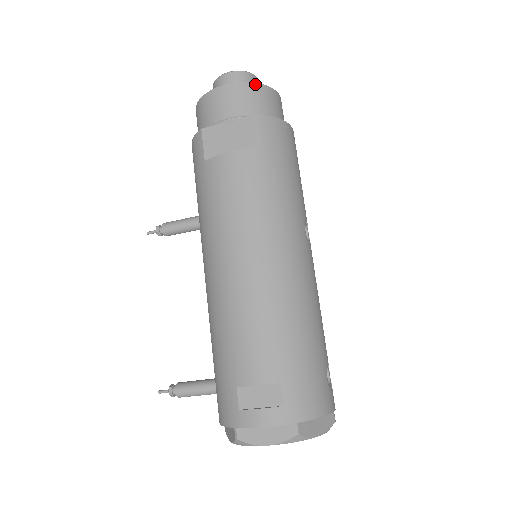
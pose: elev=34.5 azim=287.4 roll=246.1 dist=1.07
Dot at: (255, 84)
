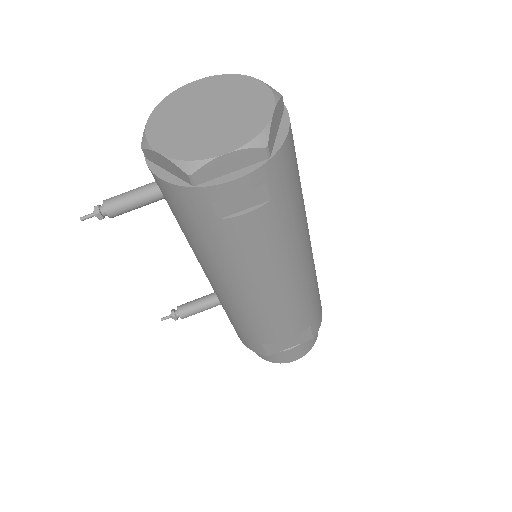
Dot at: occluded
